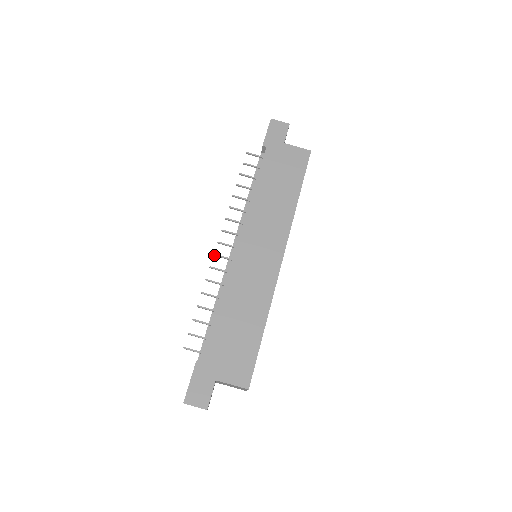
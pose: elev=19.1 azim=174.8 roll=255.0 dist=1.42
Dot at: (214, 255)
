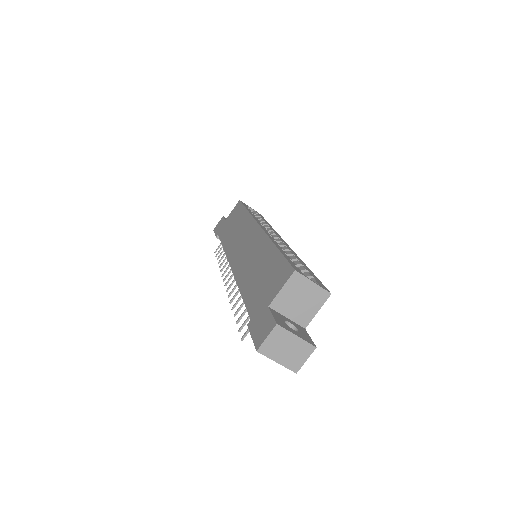
Dot at: (227, 291)
